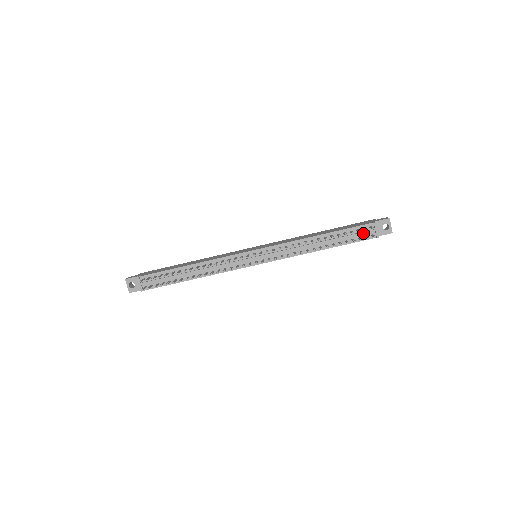
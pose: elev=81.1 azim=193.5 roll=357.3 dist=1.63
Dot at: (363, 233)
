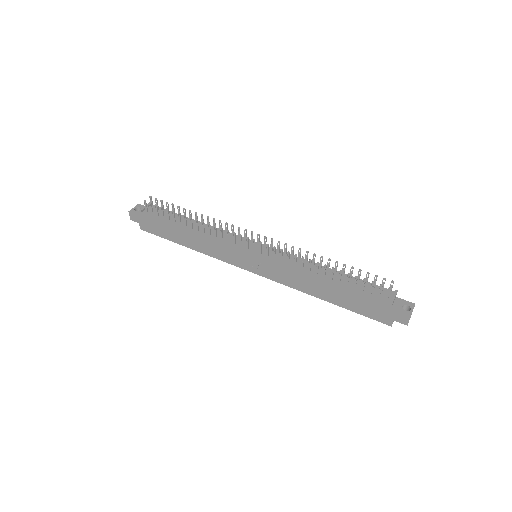
Dot at: occluded
